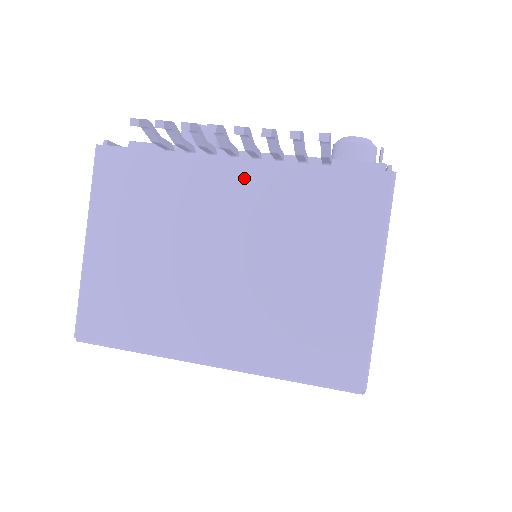
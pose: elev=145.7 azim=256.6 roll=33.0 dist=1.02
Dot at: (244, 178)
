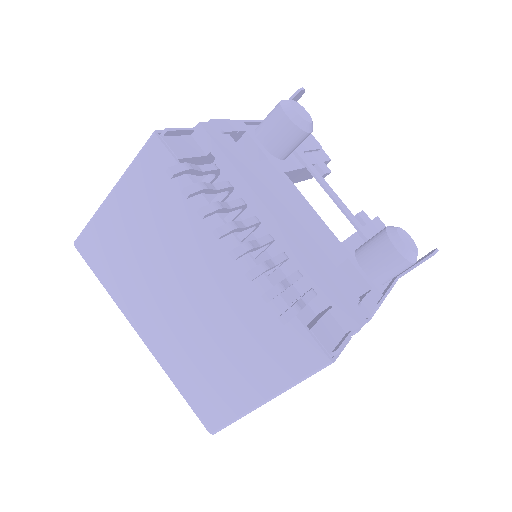
Dot at: (235, 262)
